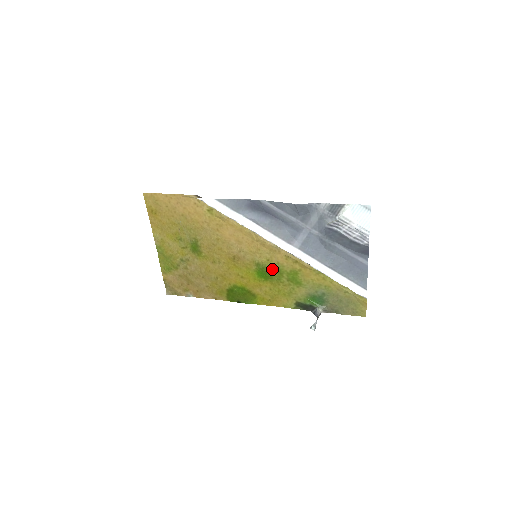
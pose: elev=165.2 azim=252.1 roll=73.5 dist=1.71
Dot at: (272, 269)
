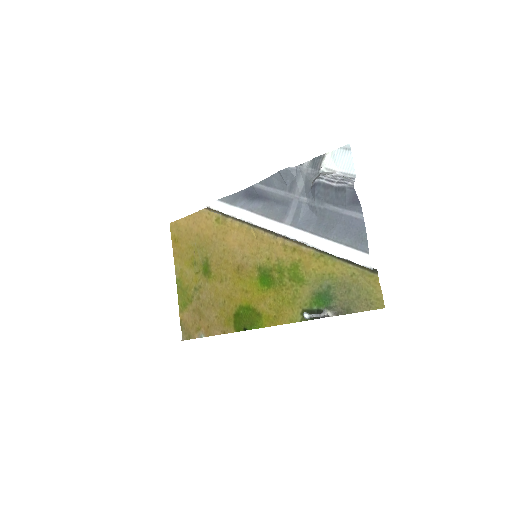
Dot at: (273, 270)
